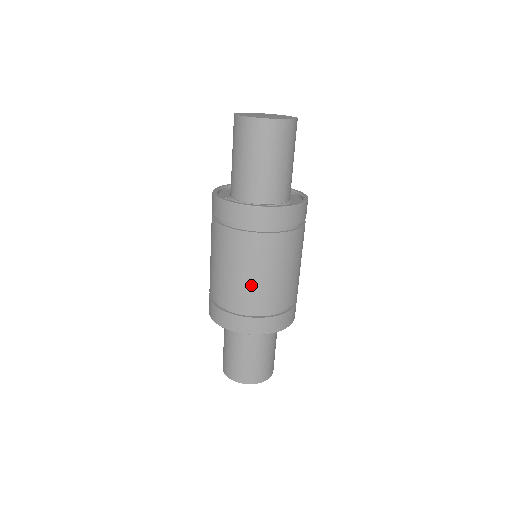
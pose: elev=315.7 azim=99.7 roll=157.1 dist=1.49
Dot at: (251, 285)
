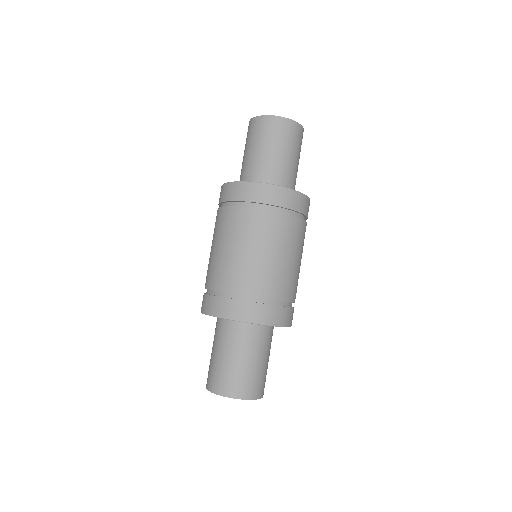
Dot at: (237, 262)
